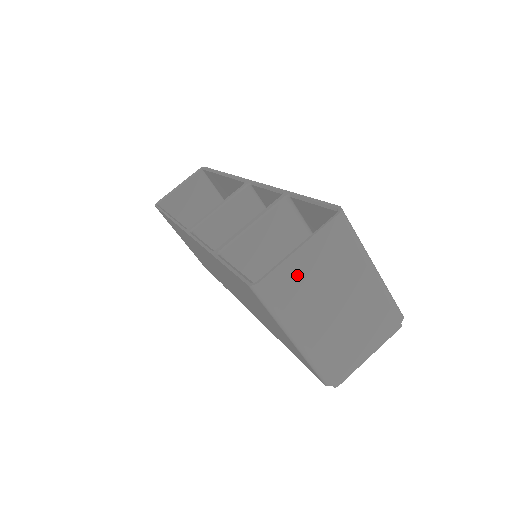
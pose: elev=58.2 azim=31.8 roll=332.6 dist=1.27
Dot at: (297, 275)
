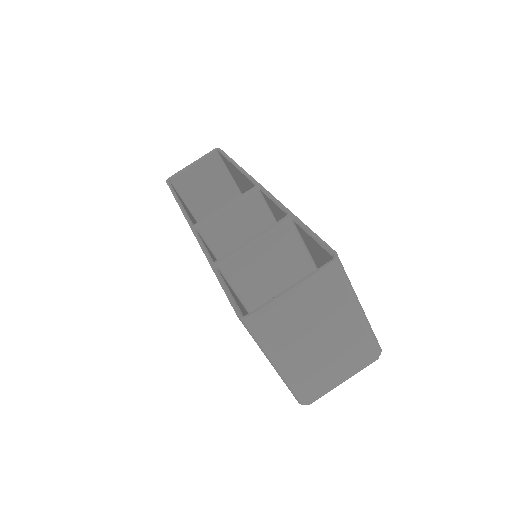
Dot at: (285, 312)
